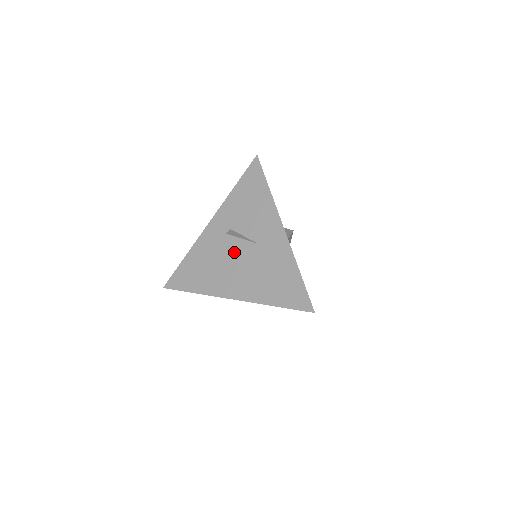
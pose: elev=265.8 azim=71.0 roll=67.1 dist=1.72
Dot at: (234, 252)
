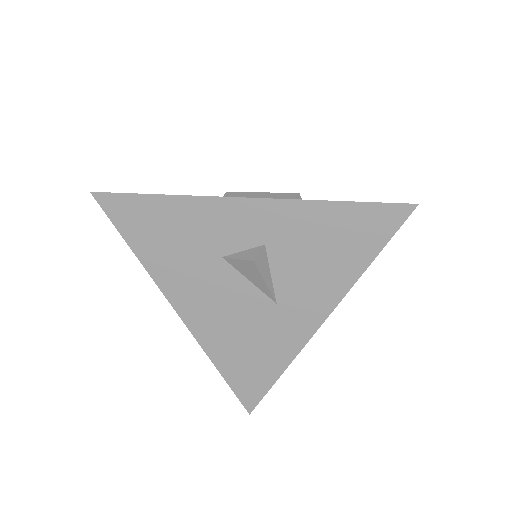
Dot at: (238, 275)
